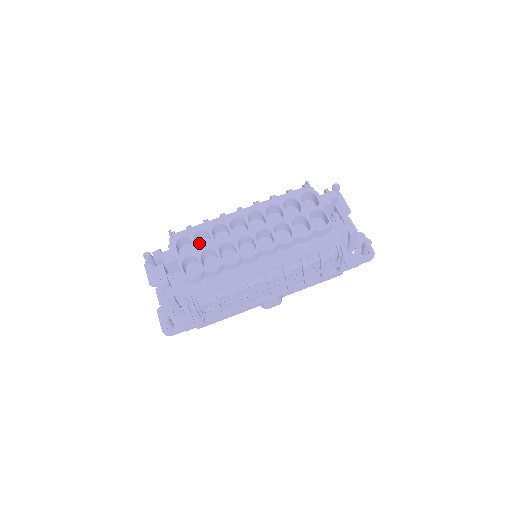
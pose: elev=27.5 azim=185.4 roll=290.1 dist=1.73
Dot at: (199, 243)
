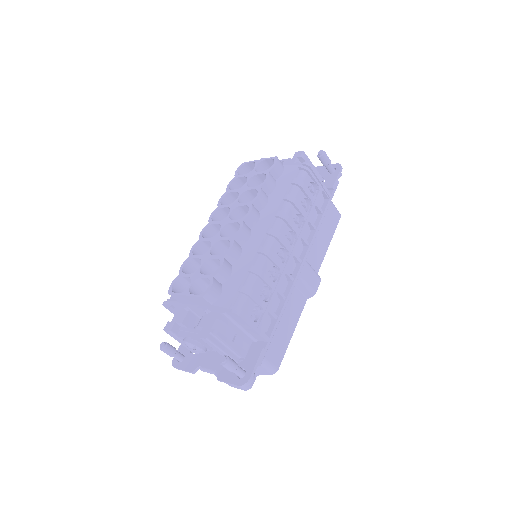
Dot at: occluded
